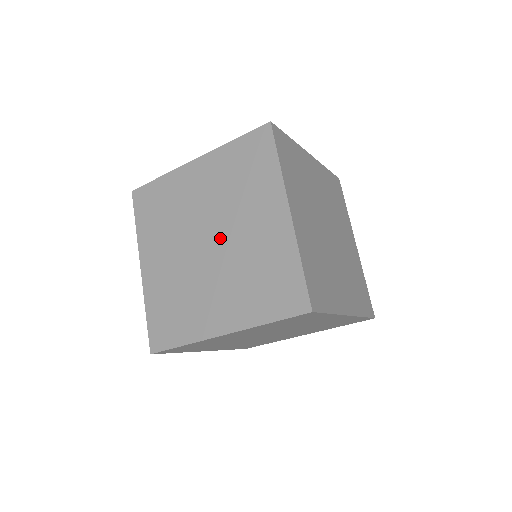
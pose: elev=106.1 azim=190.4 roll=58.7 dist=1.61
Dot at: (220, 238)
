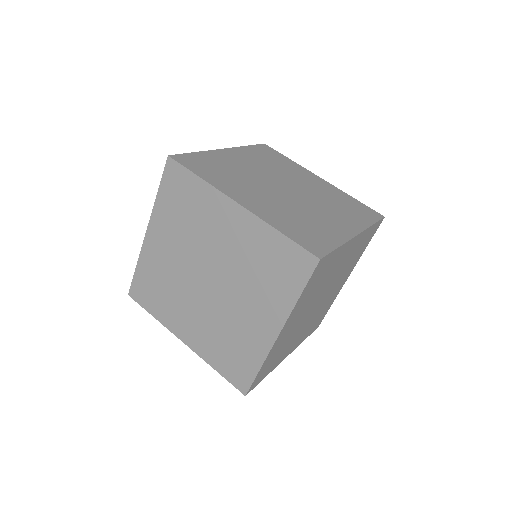
Dot at: occluded
